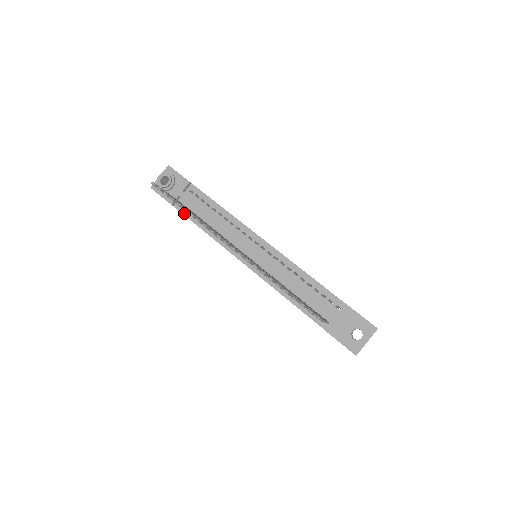
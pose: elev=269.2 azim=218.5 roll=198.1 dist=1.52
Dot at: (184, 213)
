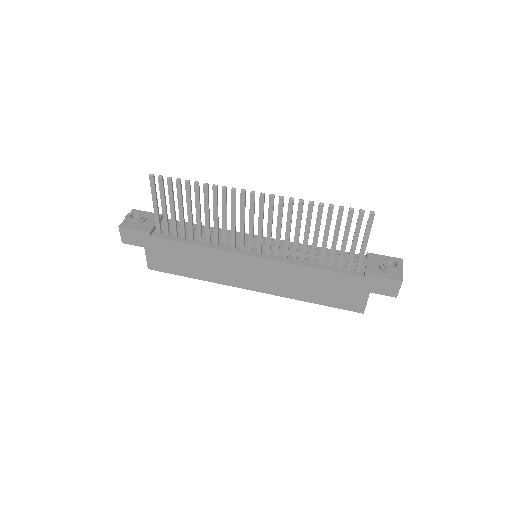
Dot at: (166, 238)
